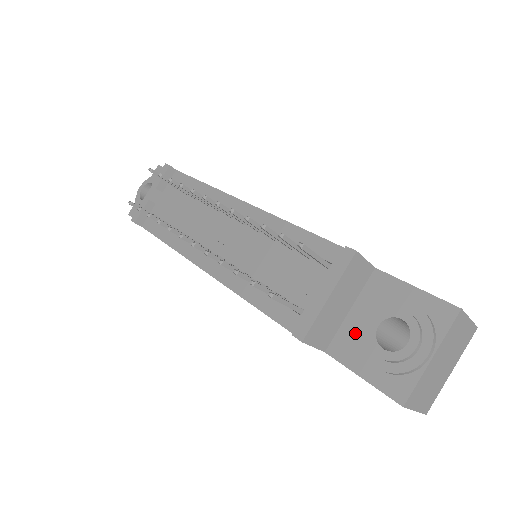
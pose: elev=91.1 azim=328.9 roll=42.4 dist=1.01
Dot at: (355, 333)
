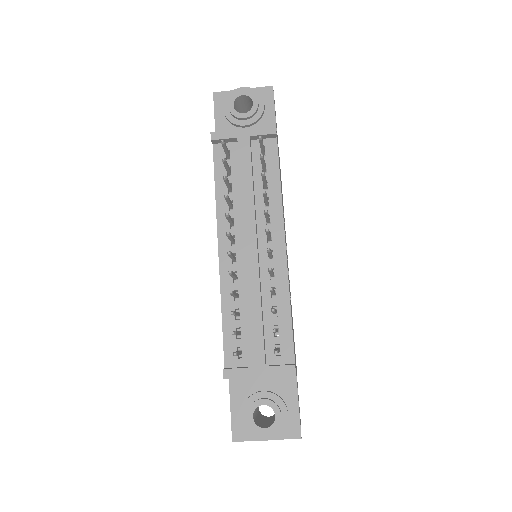
Dot at: (251, 387)
